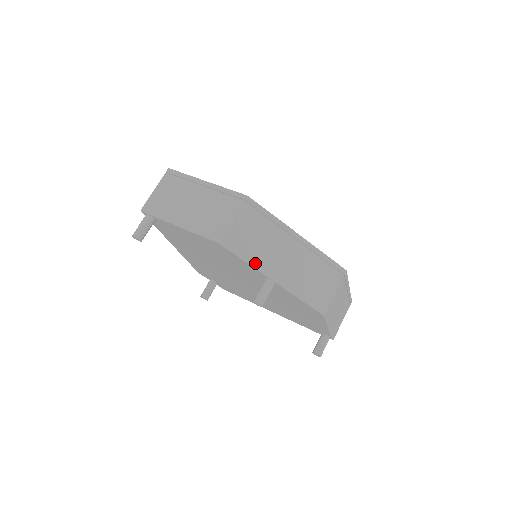
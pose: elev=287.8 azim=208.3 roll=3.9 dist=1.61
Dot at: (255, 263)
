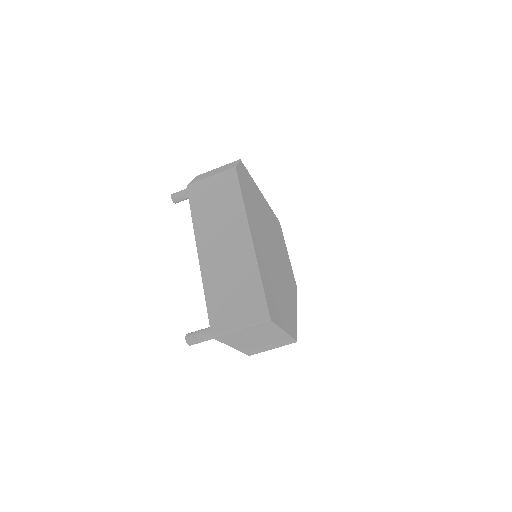
Dot at: occluded
